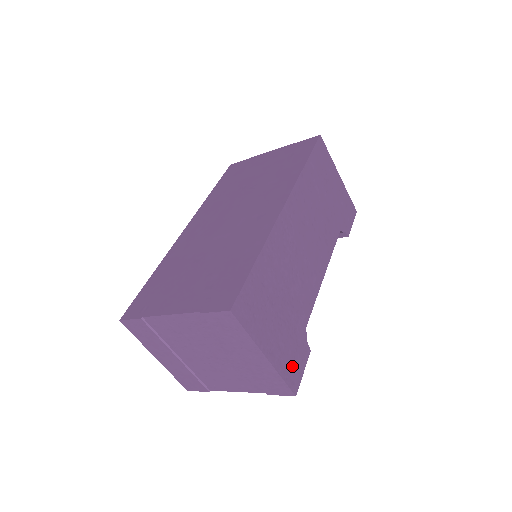
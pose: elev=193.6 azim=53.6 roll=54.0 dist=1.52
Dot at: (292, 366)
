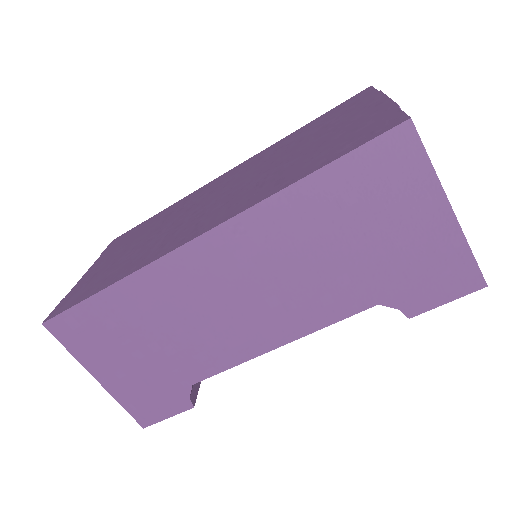
Dot at: (146, 404)
